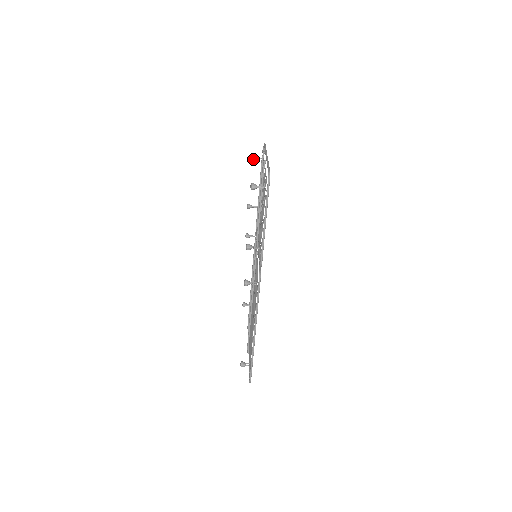
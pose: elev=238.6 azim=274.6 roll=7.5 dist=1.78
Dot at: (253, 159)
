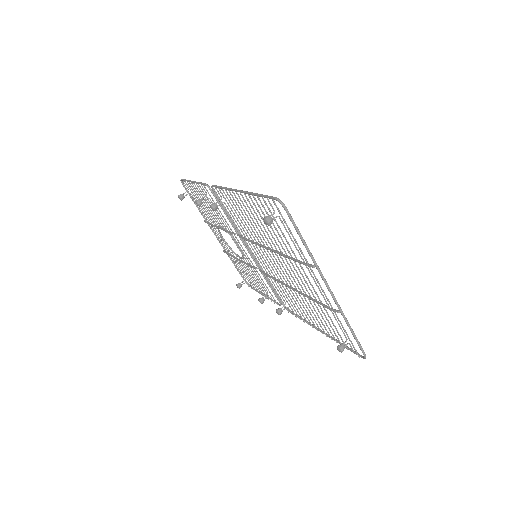
Dot at: (239, 284)
